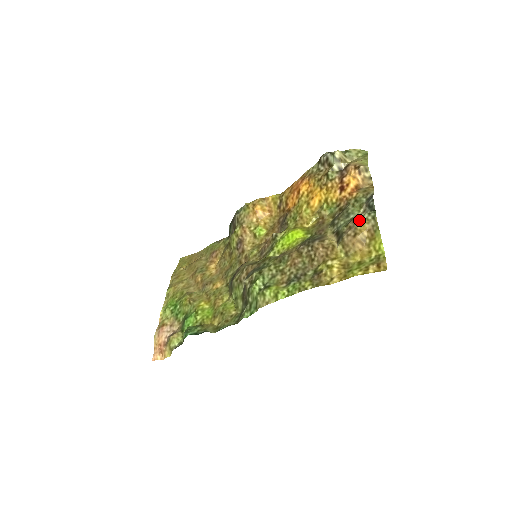
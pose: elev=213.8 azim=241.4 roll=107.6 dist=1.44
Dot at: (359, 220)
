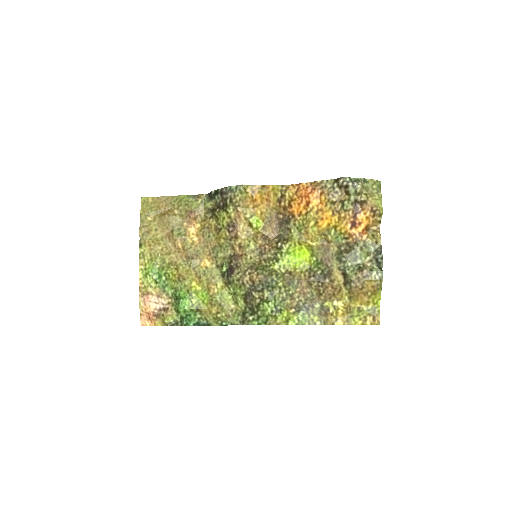
Dot at: (368, 276)
